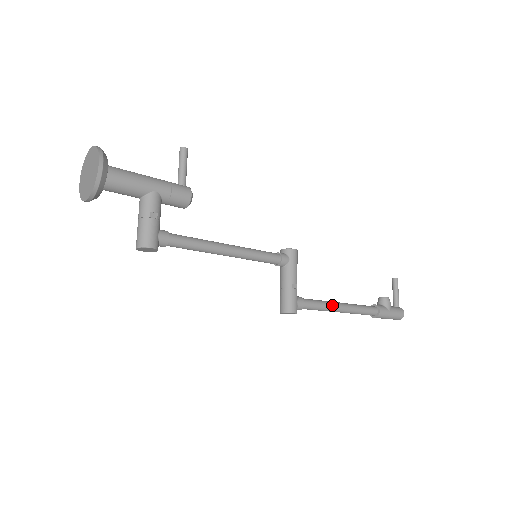
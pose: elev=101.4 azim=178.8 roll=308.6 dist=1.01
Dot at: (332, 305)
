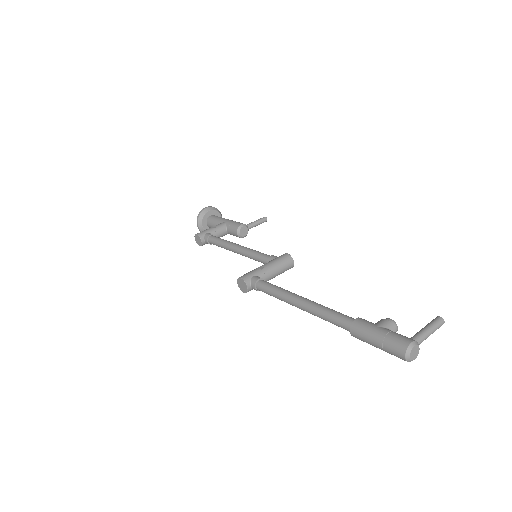
Dot at: (289, 292)
